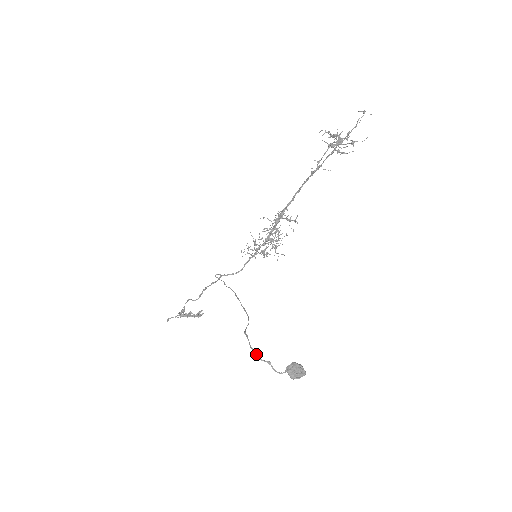
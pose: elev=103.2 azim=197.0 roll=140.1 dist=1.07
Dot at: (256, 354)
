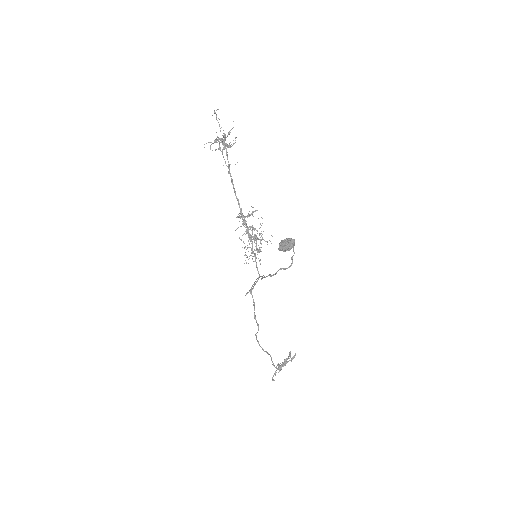
Dot at: (270, 275)
